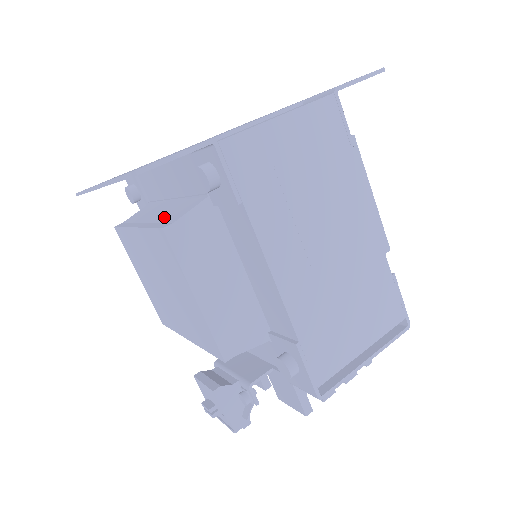
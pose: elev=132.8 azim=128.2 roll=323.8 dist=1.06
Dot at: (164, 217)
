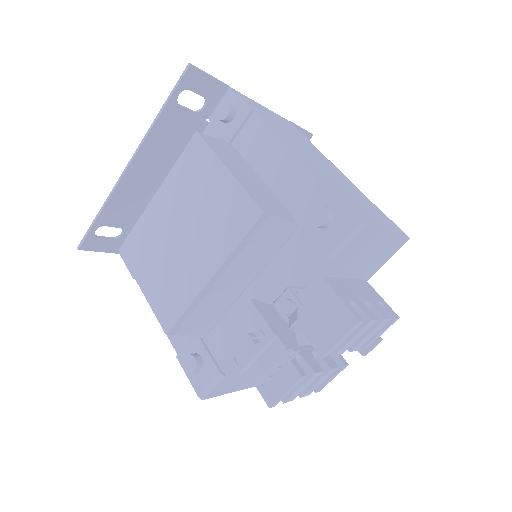
Dot at: occluded
